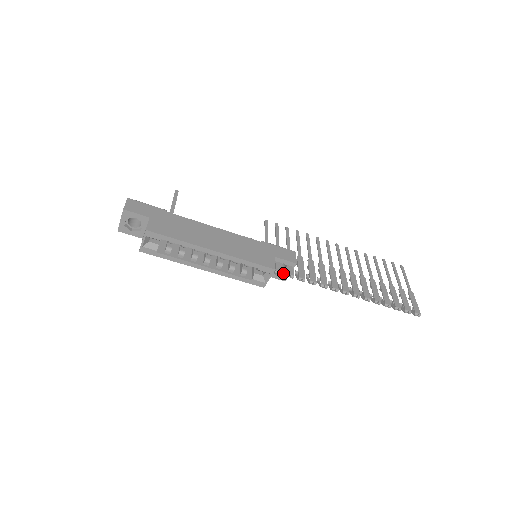
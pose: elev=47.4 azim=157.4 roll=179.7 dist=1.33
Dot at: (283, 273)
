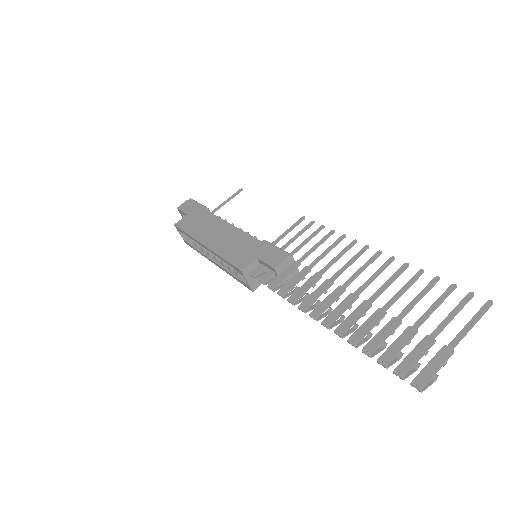
Dot at: occluded
